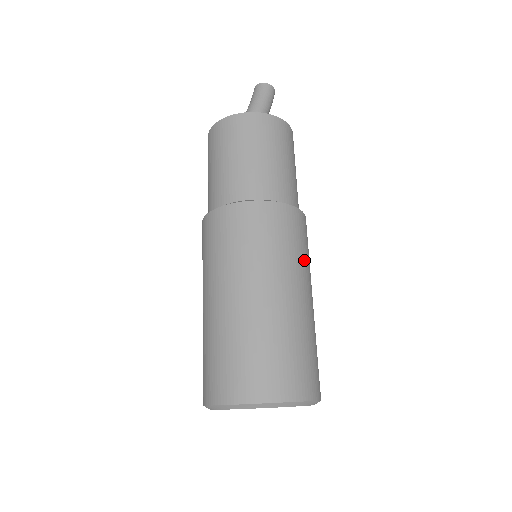
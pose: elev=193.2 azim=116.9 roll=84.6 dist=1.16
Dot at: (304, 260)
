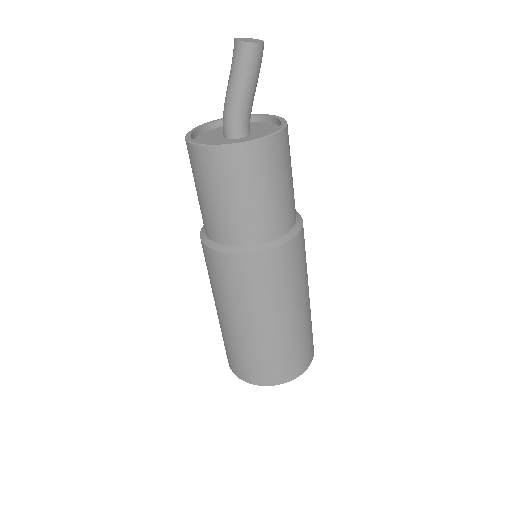
Dot at: (279, 292)
